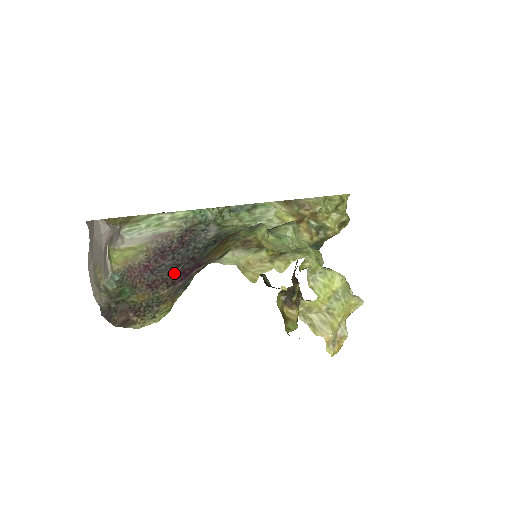
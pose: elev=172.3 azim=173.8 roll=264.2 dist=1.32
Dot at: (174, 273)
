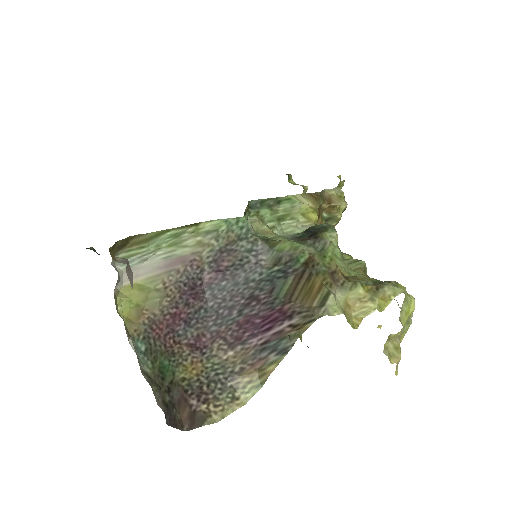
Dot at: (228, 322)
